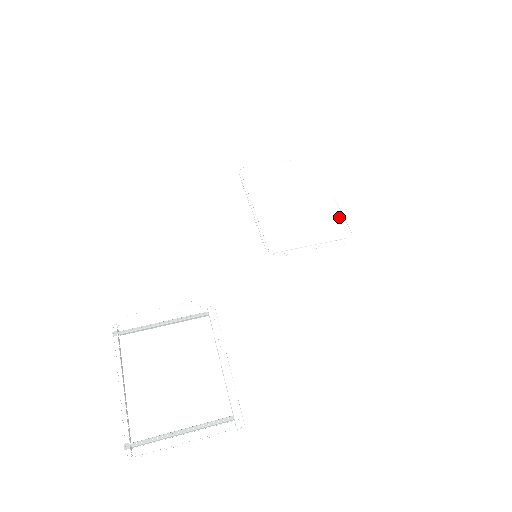
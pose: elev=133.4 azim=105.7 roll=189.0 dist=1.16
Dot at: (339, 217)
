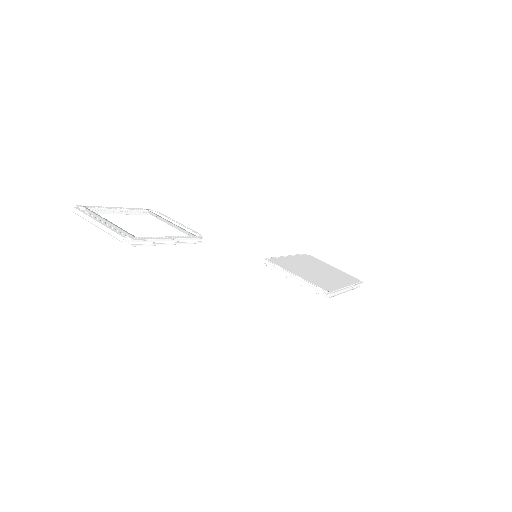
Dot at: (334, 288)
